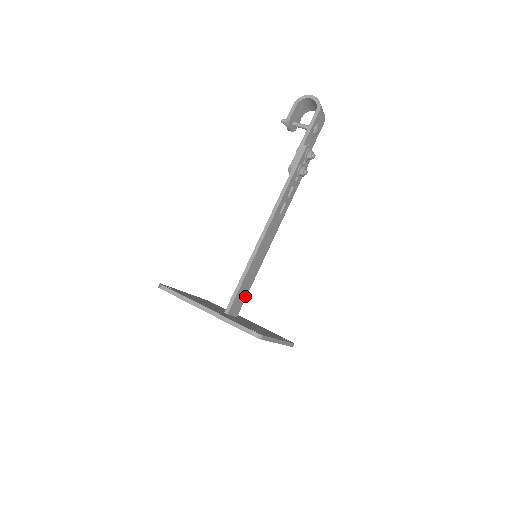
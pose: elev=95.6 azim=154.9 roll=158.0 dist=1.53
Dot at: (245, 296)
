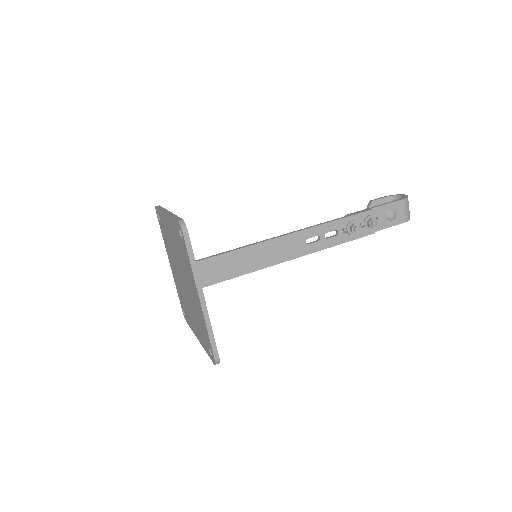
Dot at: (216, 280)
